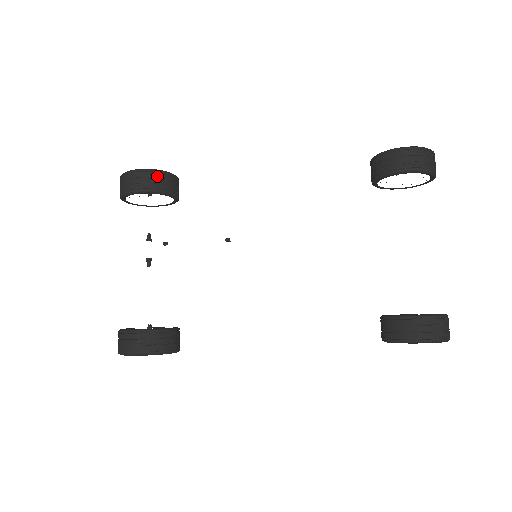
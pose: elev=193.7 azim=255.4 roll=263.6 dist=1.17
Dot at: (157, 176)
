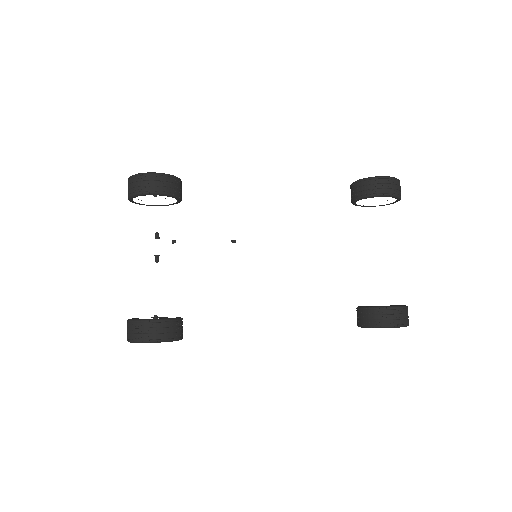
Dot at: (169, 180)
